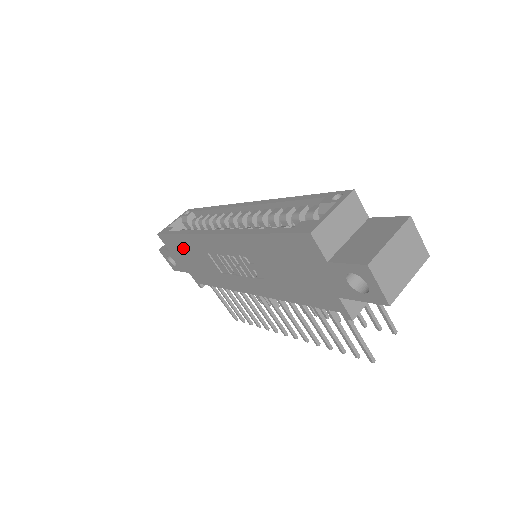
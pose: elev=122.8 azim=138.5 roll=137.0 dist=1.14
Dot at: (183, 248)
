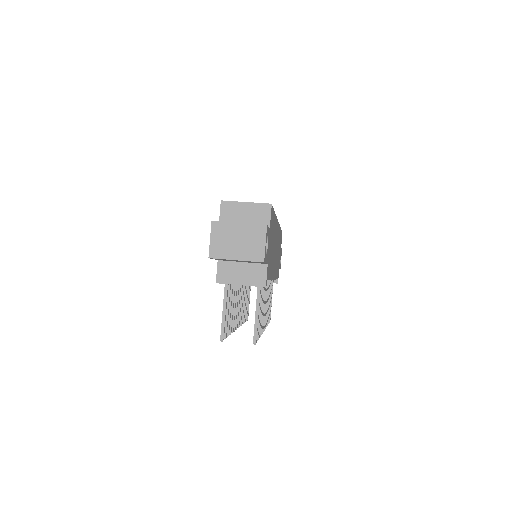
Dot at: occluded
